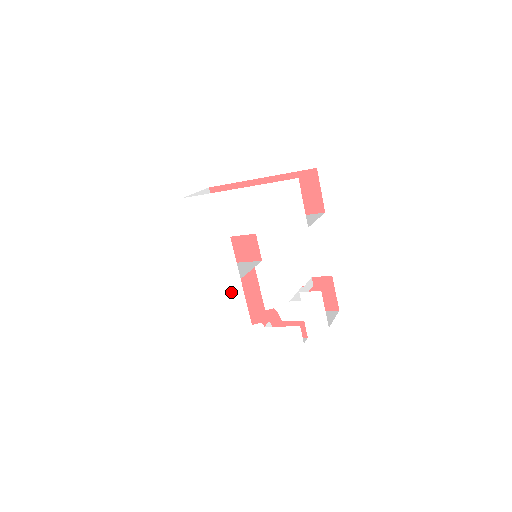
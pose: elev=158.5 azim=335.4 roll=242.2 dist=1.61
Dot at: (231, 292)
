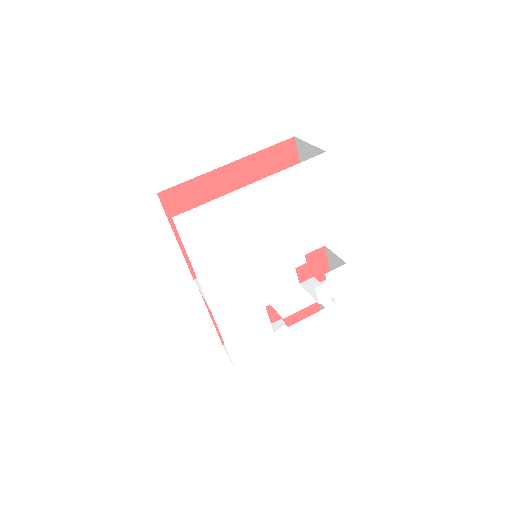
Dot at: (248, 308)
